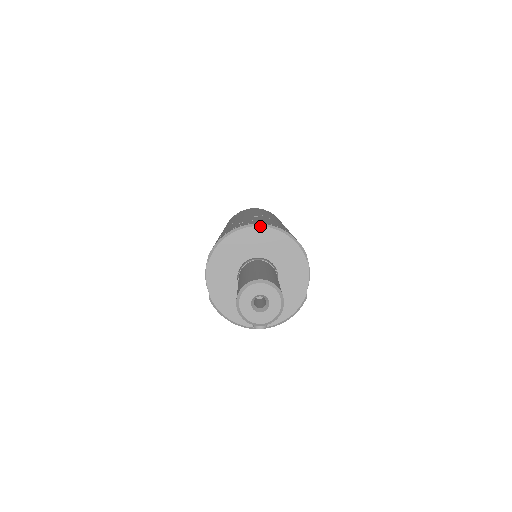
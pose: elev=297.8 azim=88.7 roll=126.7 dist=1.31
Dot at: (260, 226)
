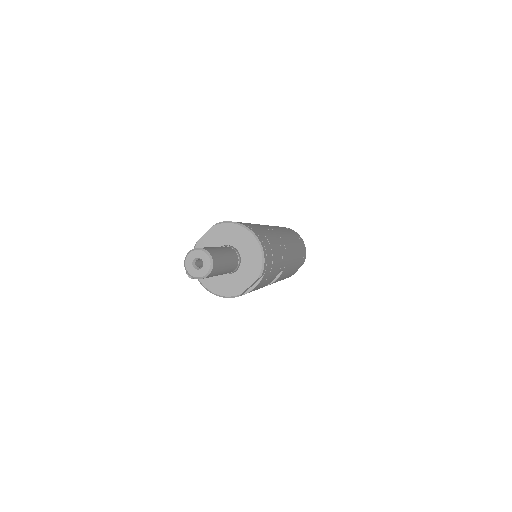
Dot at: (254, 236)
